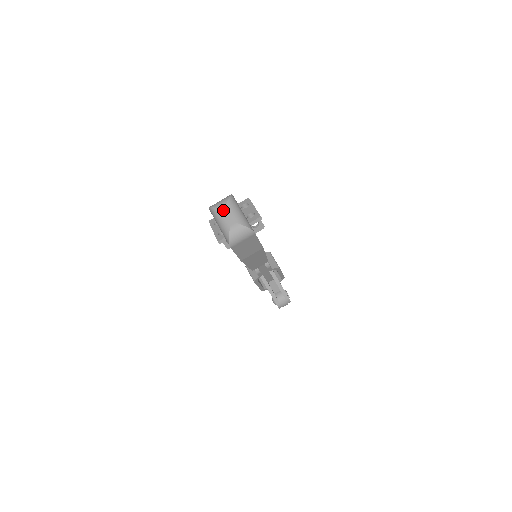
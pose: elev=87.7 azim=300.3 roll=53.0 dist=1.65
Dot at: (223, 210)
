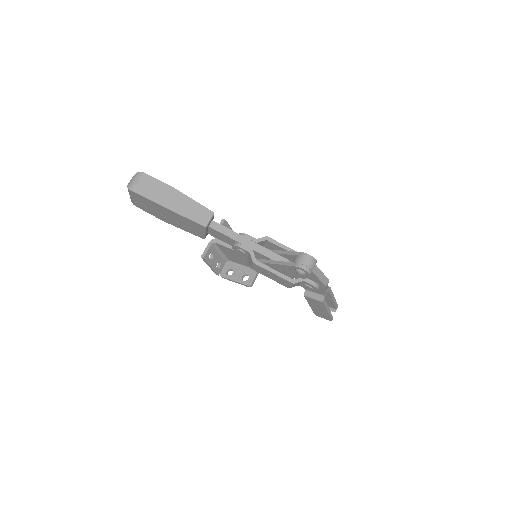
Dot at: occluded
